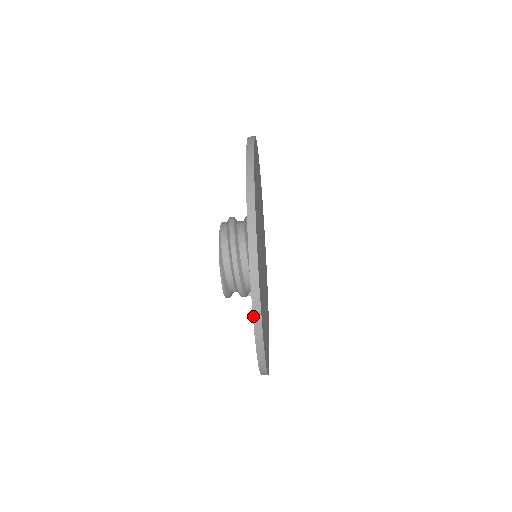
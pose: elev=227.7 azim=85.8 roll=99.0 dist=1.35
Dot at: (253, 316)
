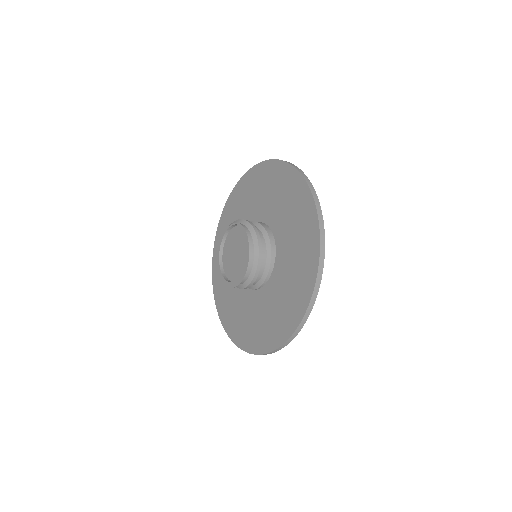
Dot at: occluded
